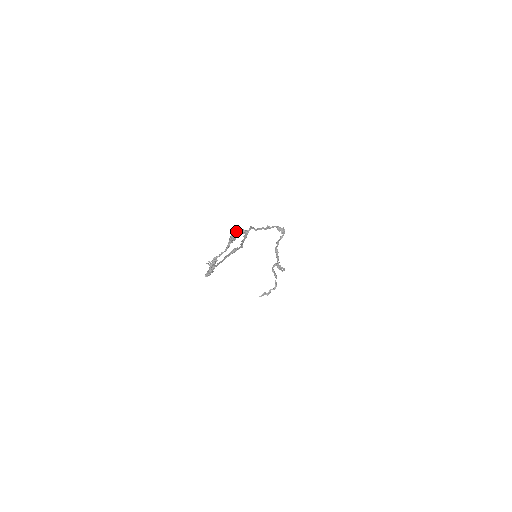
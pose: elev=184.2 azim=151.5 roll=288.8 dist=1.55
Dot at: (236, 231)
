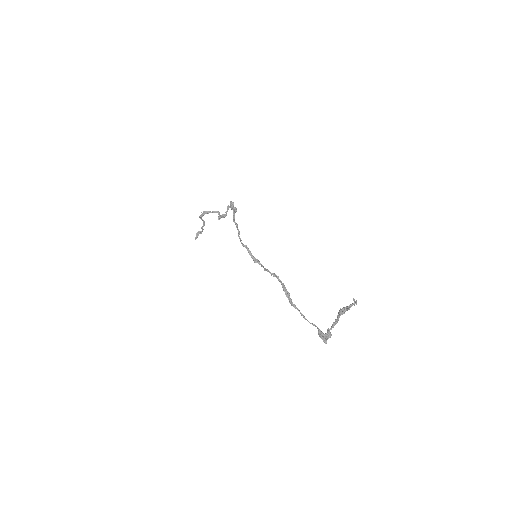
Dot at: (349, 309)
